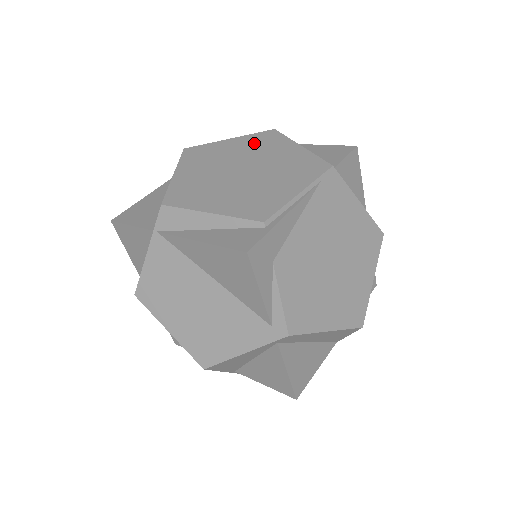
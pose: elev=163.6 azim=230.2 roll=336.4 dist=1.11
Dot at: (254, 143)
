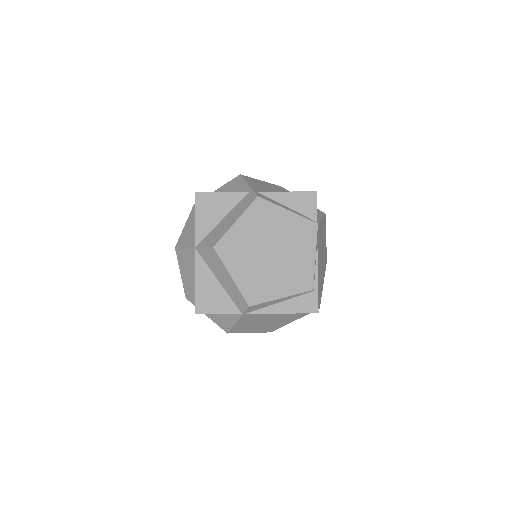
Dot at: (257, 220)
